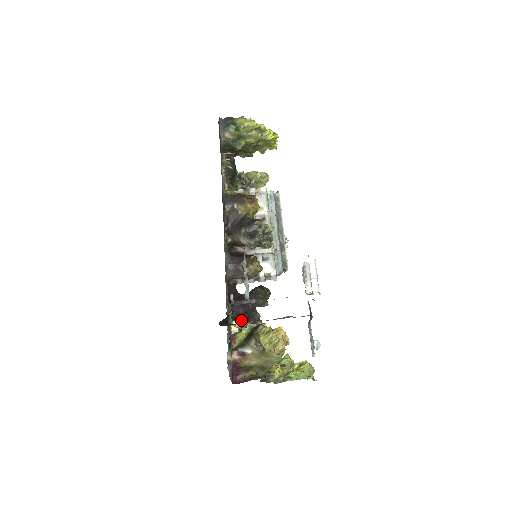
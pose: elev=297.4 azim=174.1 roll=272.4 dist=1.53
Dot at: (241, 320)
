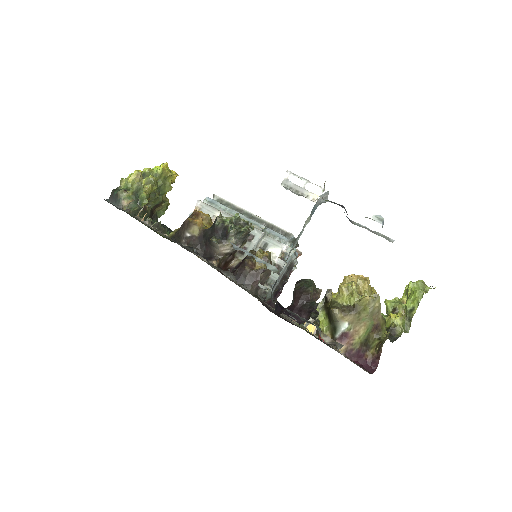
Dot at: occluded
